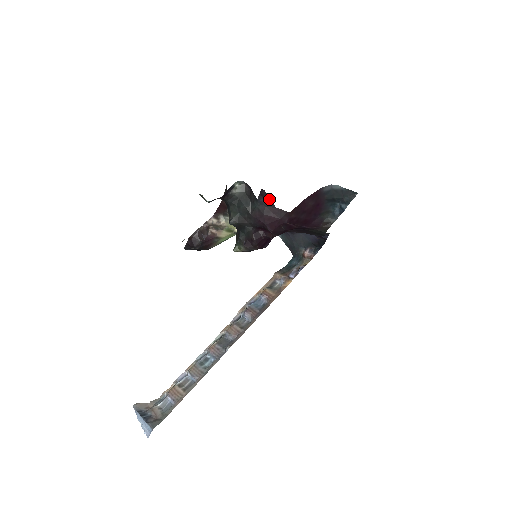
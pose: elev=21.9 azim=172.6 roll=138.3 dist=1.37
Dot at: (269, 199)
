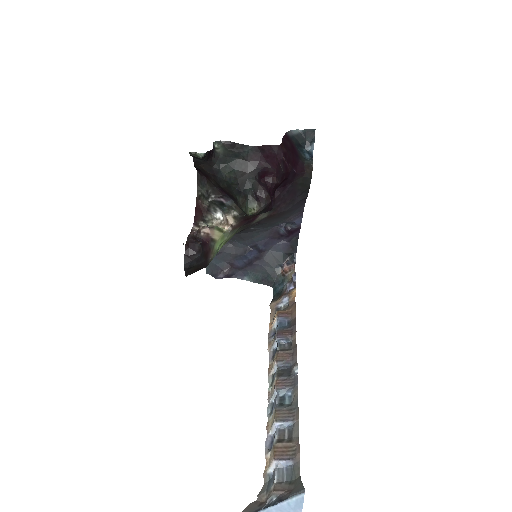
Dot at: occluded
